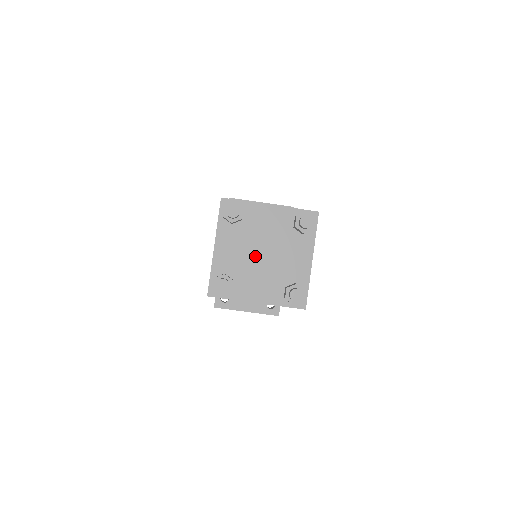
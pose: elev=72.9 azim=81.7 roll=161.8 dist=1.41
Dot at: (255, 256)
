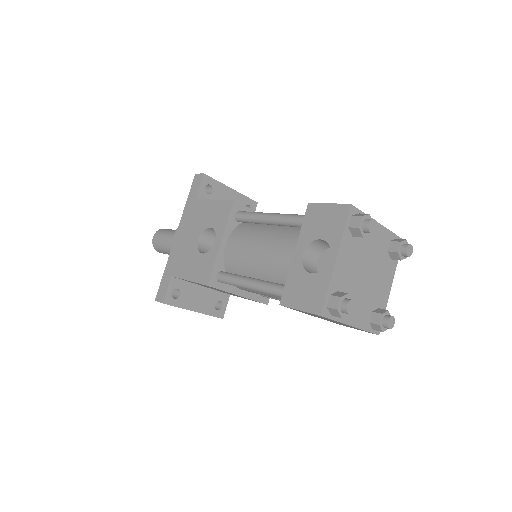
Dot at: (361, 276)
